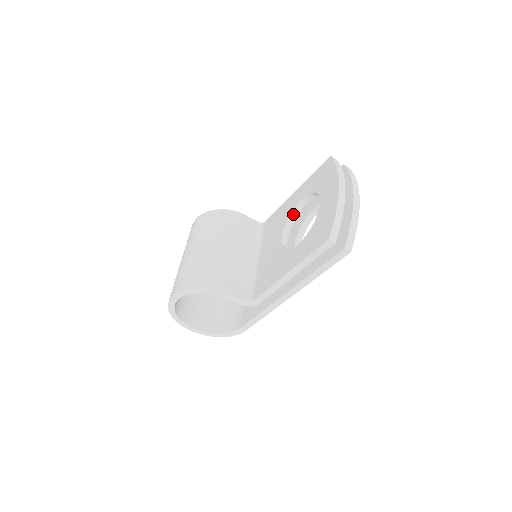
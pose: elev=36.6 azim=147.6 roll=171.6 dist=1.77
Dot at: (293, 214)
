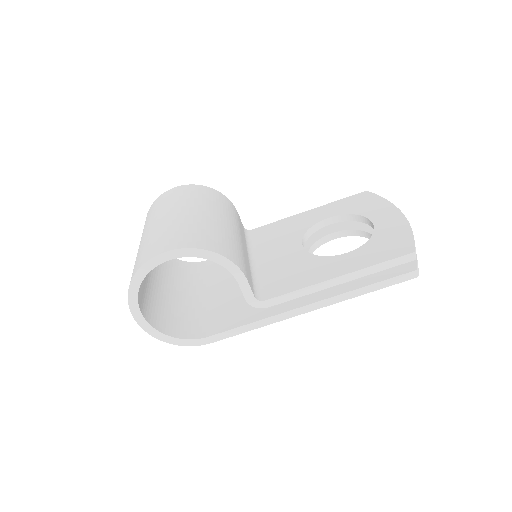
Dot at: (312, 229)
